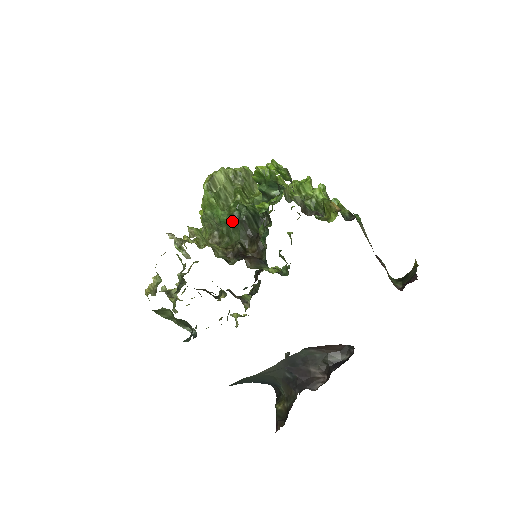
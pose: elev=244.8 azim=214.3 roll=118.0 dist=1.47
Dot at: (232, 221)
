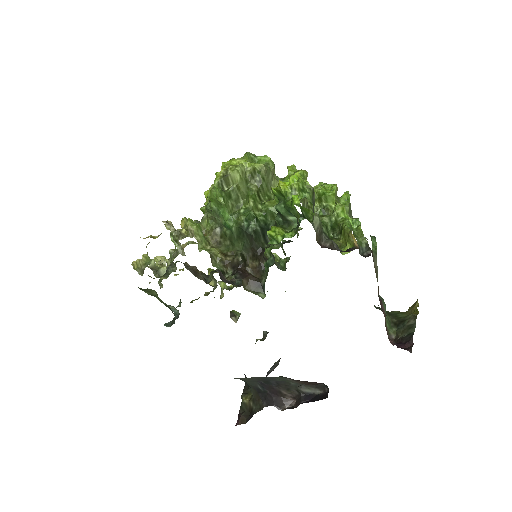
Dot at: (238, 231)
